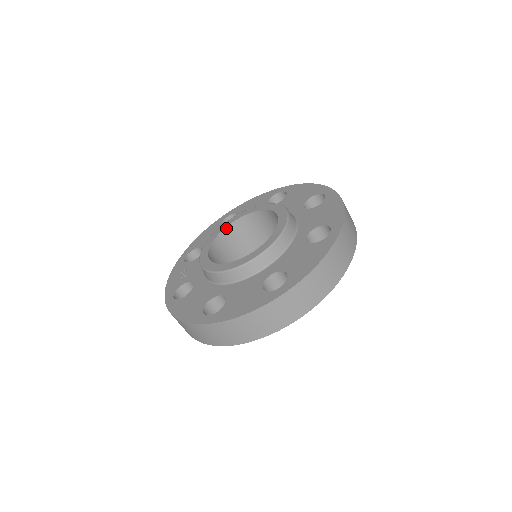
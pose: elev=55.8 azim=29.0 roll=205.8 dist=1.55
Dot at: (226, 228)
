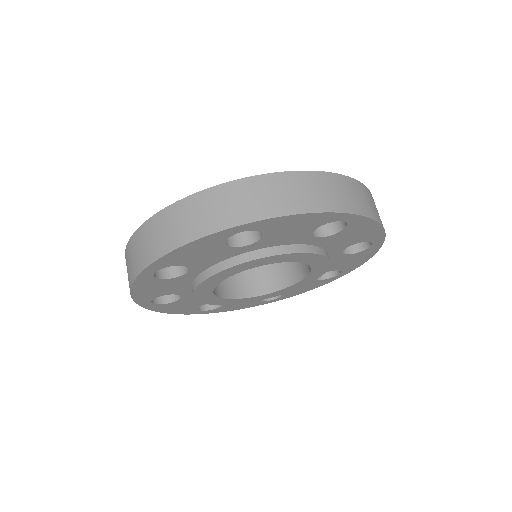
Dot at: occluded
